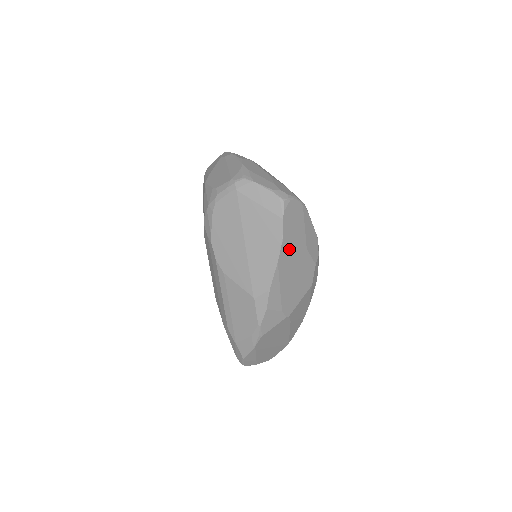
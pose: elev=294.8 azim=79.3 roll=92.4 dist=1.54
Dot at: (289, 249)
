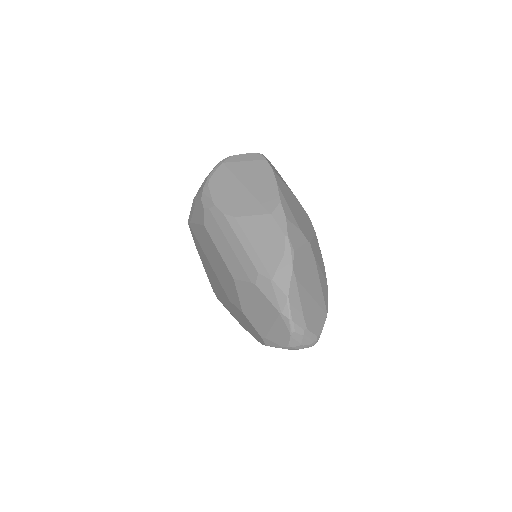
Dot at: (281, 182)
